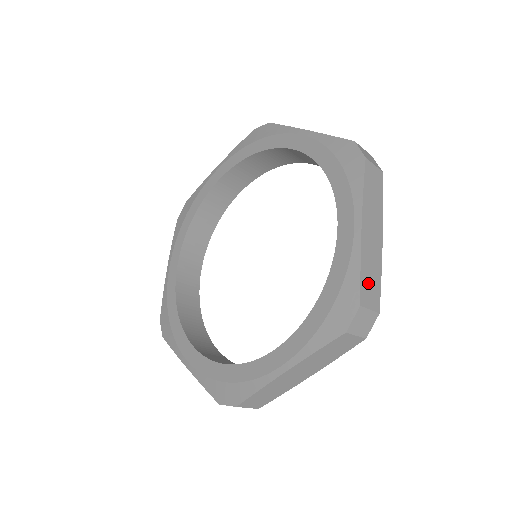
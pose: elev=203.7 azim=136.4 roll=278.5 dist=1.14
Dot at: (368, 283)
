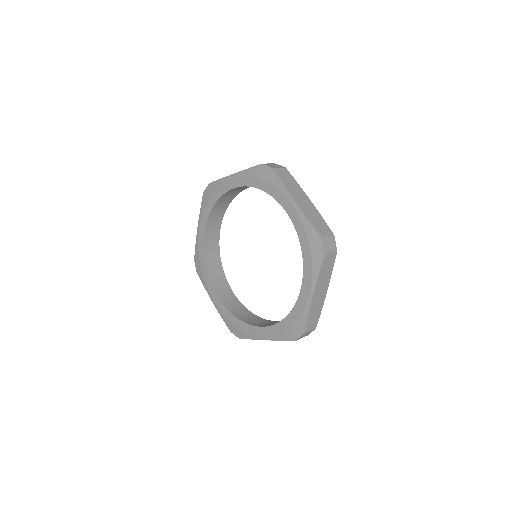
Dot at: (318, 225)
